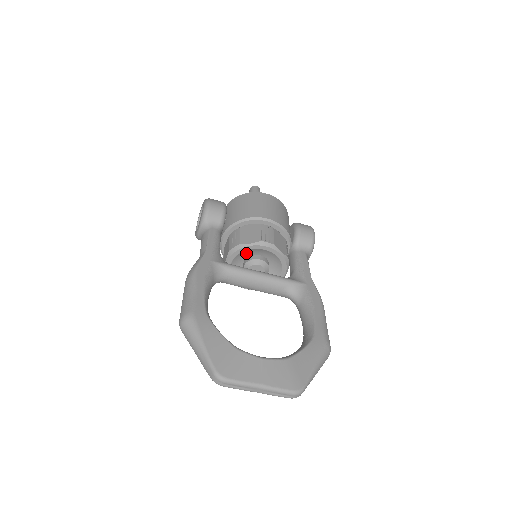
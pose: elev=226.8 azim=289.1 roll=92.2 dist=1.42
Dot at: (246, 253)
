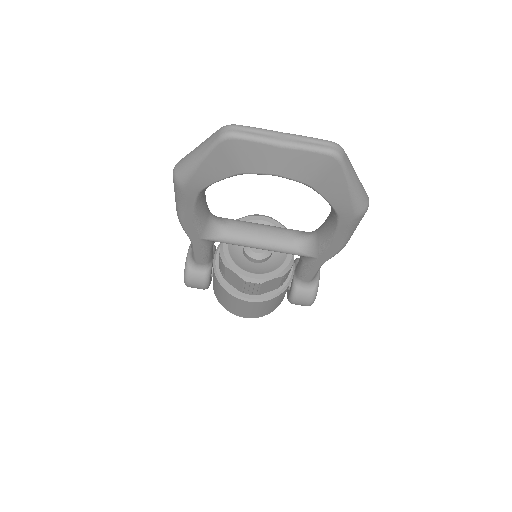
Dot at: occluded
